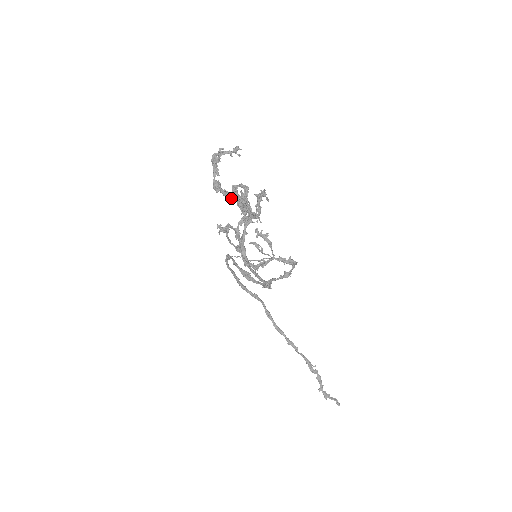
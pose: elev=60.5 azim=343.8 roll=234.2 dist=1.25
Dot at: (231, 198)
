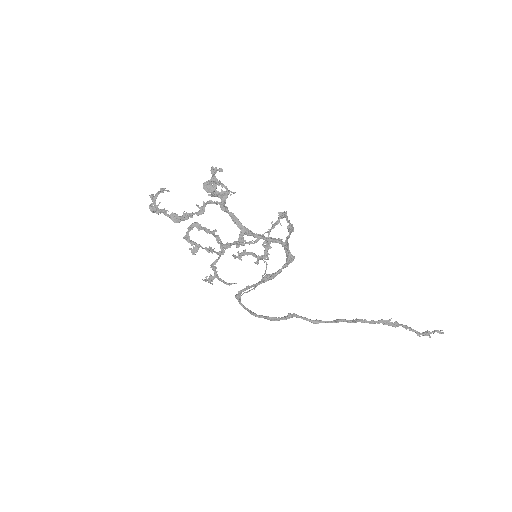
Dot at: (191, 250)
